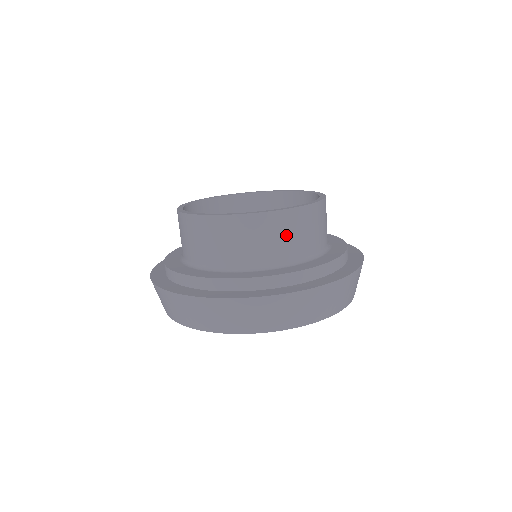
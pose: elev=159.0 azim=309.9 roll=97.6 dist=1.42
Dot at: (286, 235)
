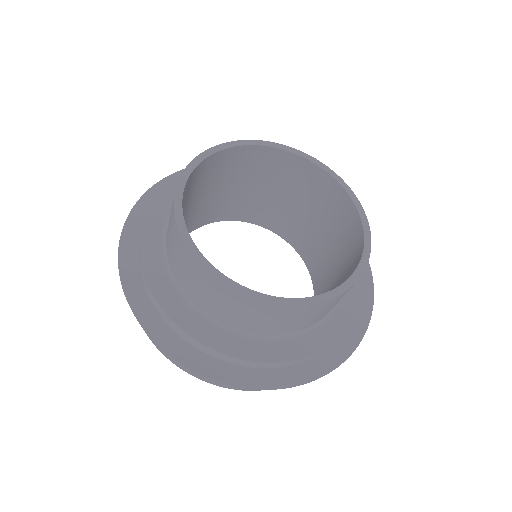
Dot at: occluded
